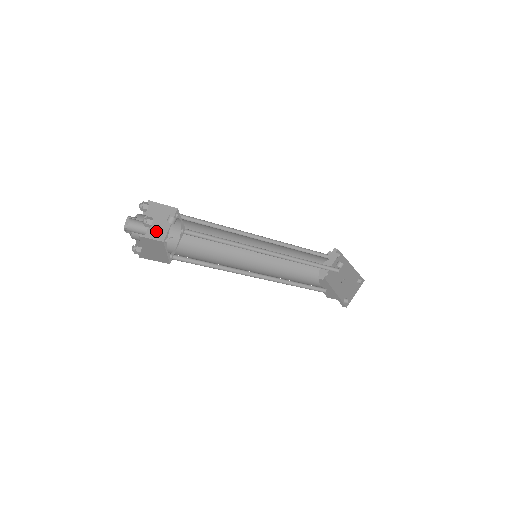
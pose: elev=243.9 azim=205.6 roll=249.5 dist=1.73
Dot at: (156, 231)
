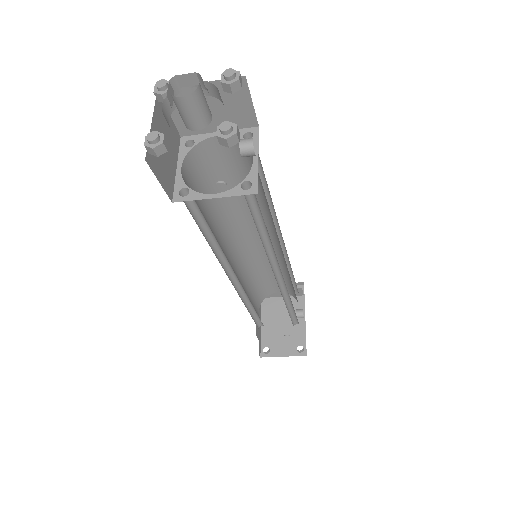
Dot at: occluded
